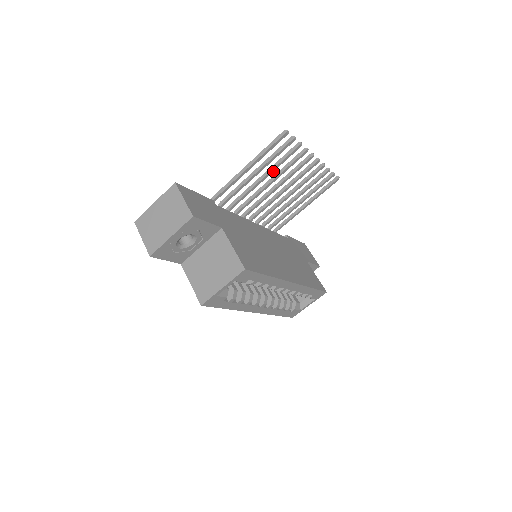
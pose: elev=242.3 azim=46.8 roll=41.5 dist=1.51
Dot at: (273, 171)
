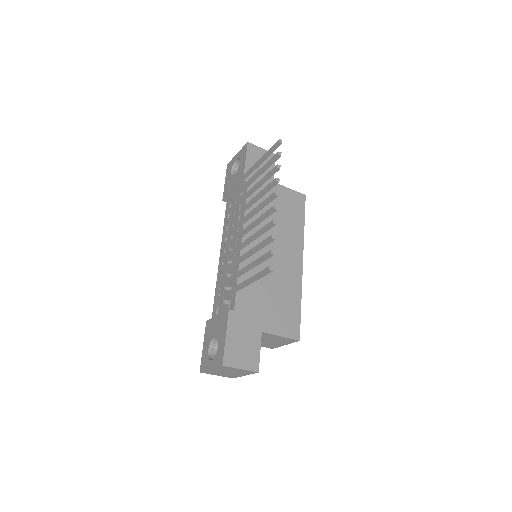
Dot at: occluded
